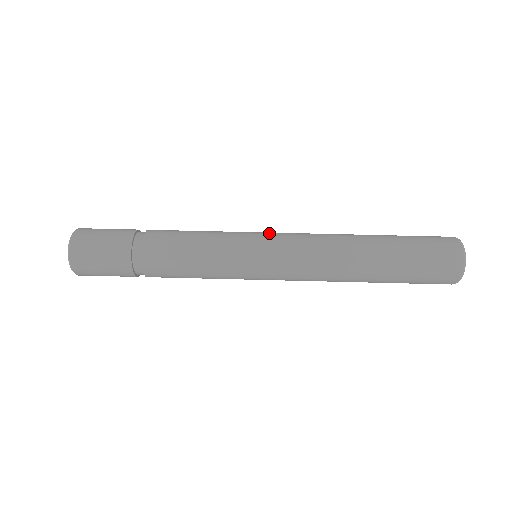
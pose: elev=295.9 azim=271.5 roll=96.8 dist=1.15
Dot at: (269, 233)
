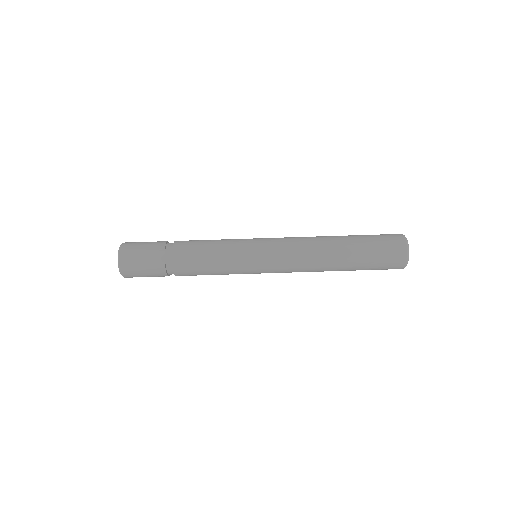
Dot at: (265, 238)
